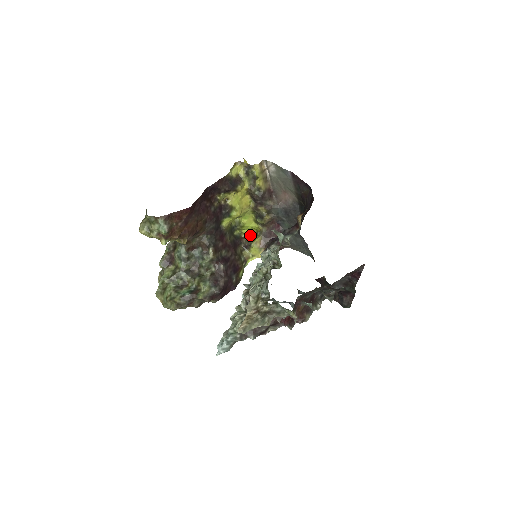
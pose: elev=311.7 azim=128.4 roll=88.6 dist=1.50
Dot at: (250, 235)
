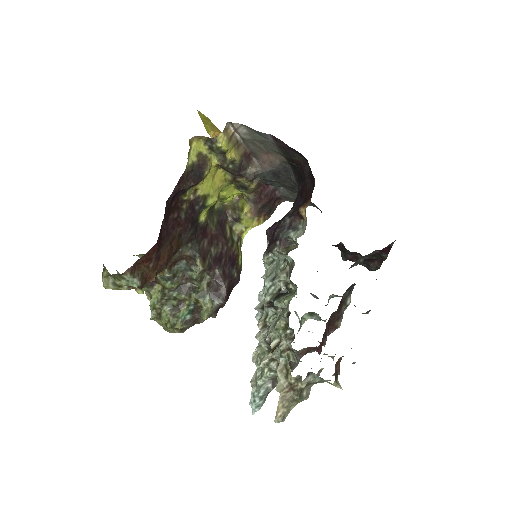
Dot at: (234, 199)
